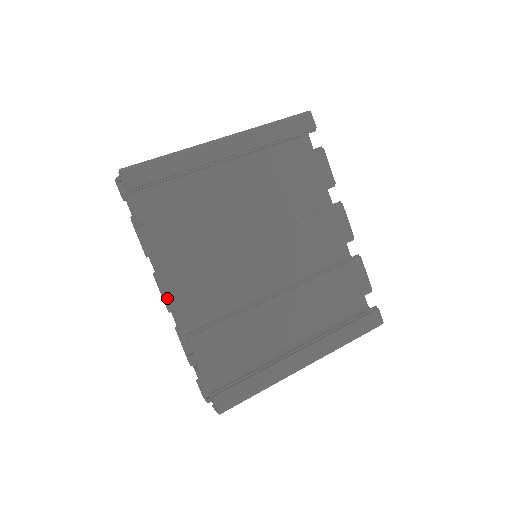
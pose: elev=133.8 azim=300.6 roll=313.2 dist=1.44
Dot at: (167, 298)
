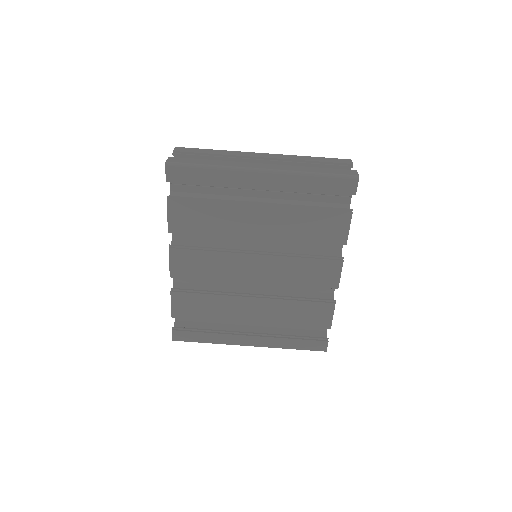
Dot at: occluded
